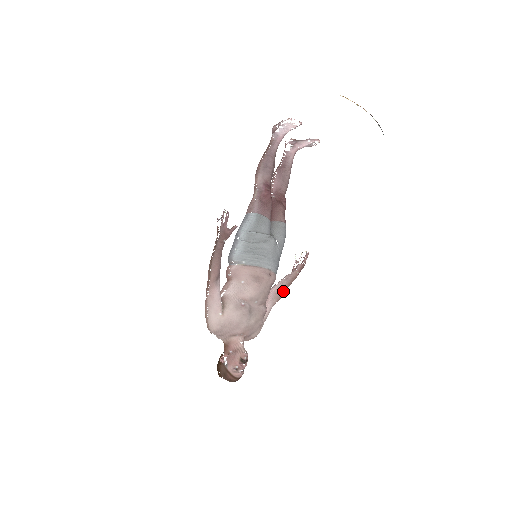
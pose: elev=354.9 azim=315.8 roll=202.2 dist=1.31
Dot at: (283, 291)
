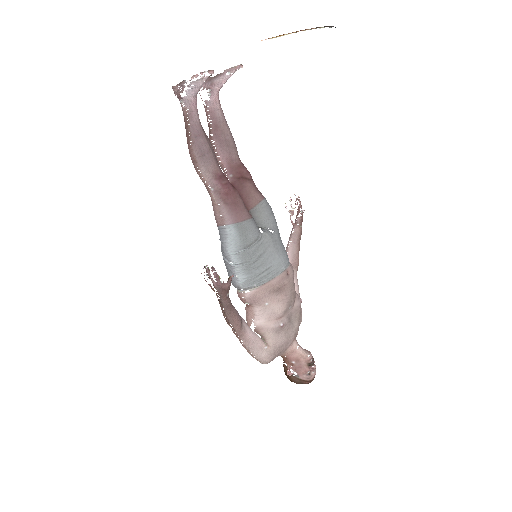
Dot at: (298, 256)
